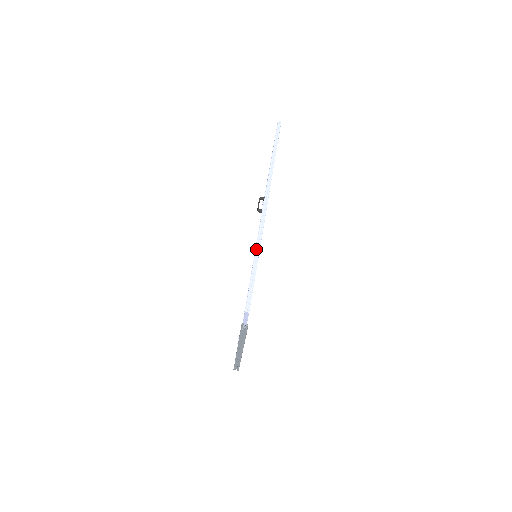
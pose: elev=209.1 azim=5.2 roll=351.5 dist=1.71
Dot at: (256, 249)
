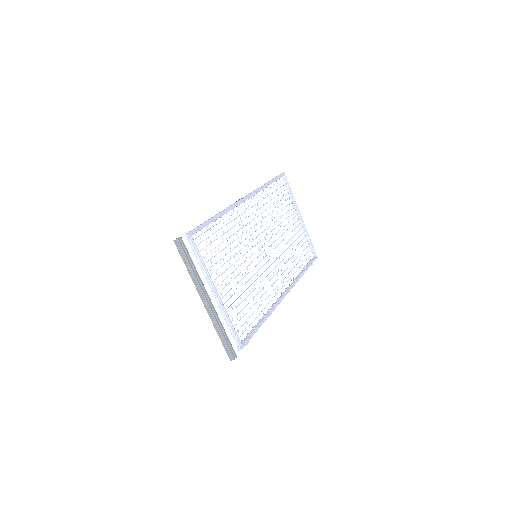
Dot at: occluded
